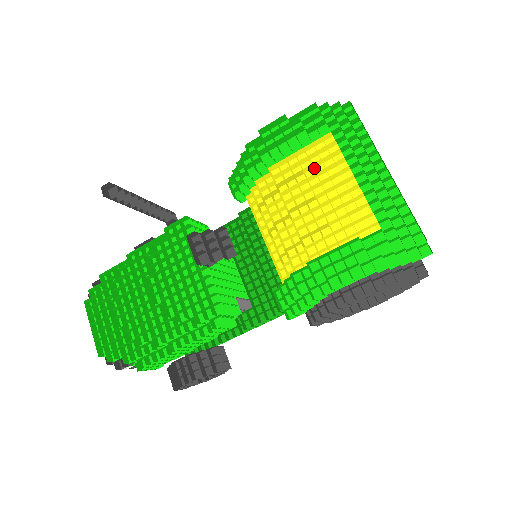
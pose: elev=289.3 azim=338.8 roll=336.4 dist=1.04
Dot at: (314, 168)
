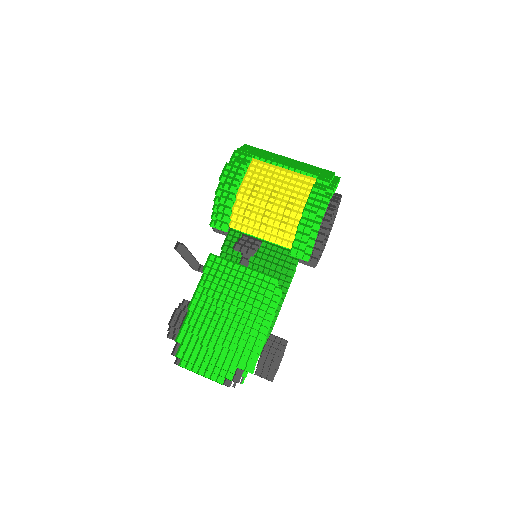
Dot at: (258, 181)
